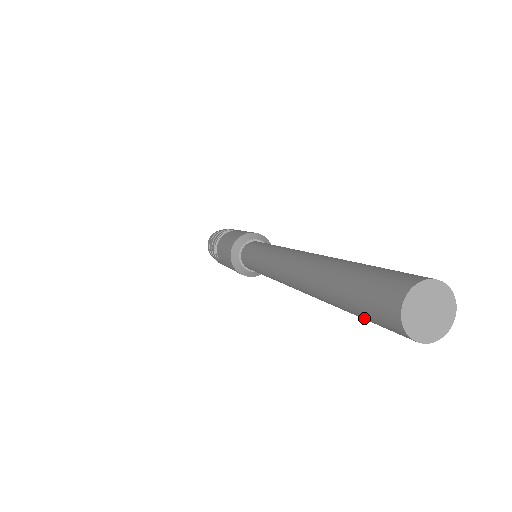
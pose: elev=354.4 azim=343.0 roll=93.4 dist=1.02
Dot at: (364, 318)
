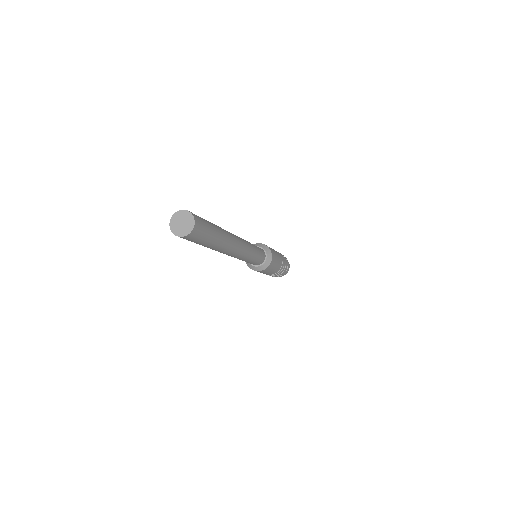
Dot at: occluded
